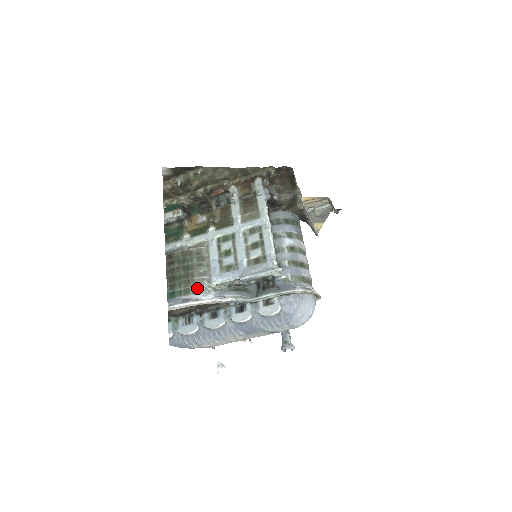
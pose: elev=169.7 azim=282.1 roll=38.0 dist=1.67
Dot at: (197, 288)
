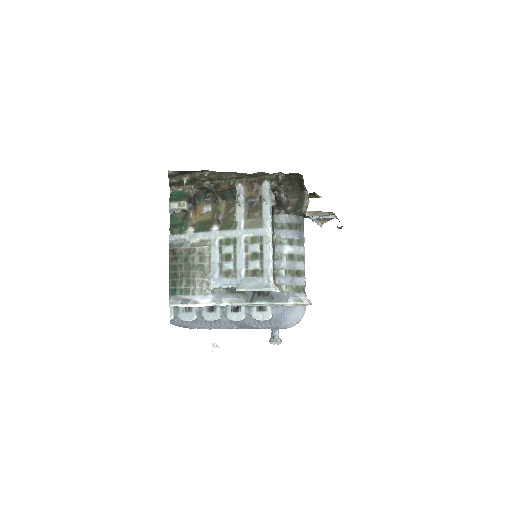
Dot at: (197, 290)
